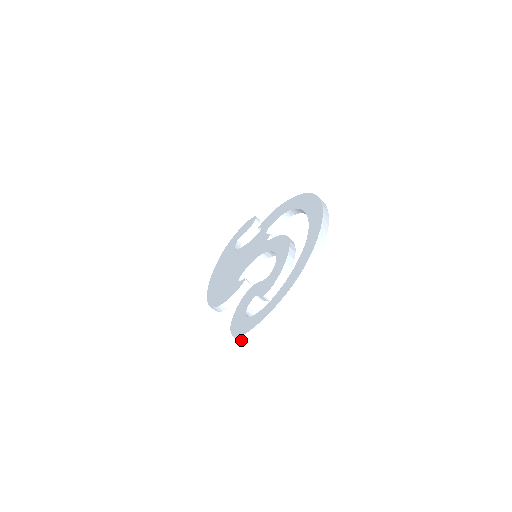
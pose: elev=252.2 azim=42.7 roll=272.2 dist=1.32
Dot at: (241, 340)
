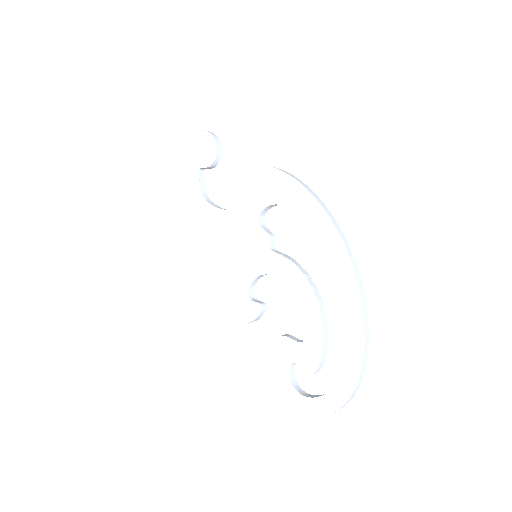
Dot at: (296, 411)
